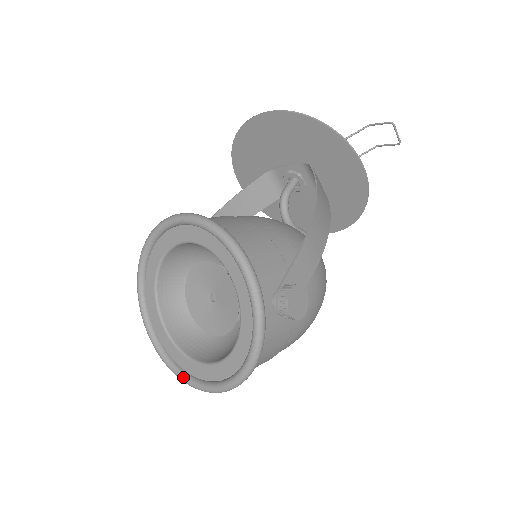
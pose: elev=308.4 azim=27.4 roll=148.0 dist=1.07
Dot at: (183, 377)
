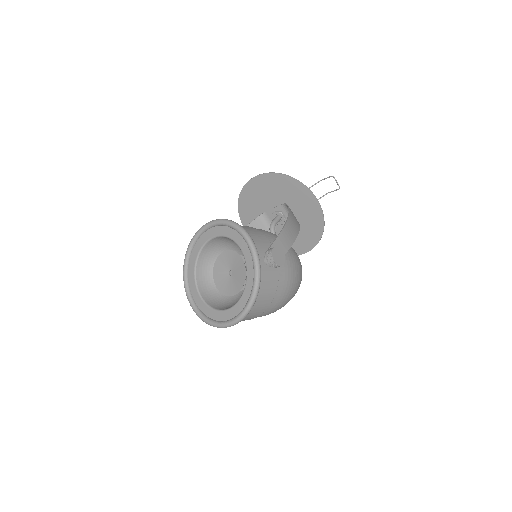
Dot at: (214, 323)
